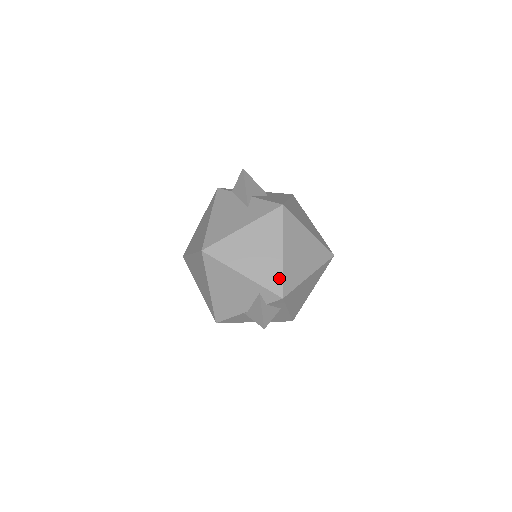
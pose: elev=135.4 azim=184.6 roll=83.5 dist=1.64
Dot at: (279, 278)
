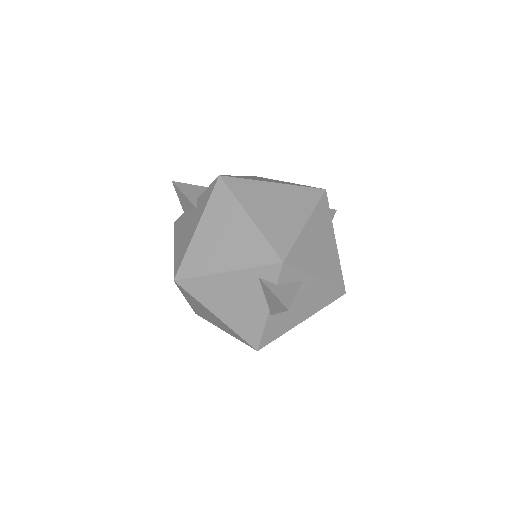
Dot at: (264, 245)
